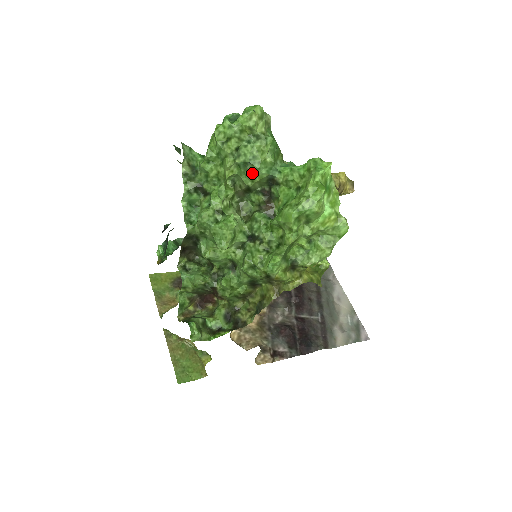
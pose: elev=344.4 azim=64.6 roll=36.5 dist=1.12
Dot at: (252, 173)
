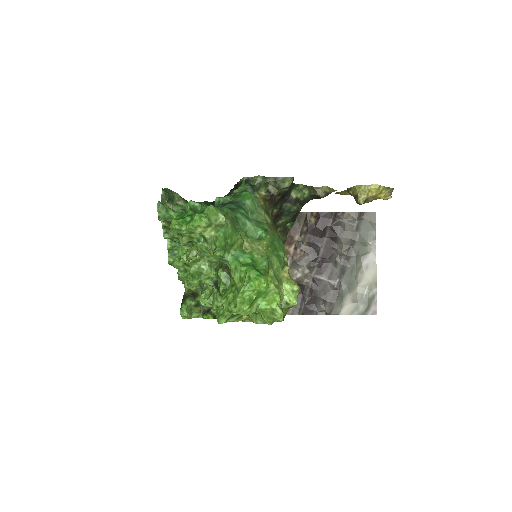
Dot at: occluded
